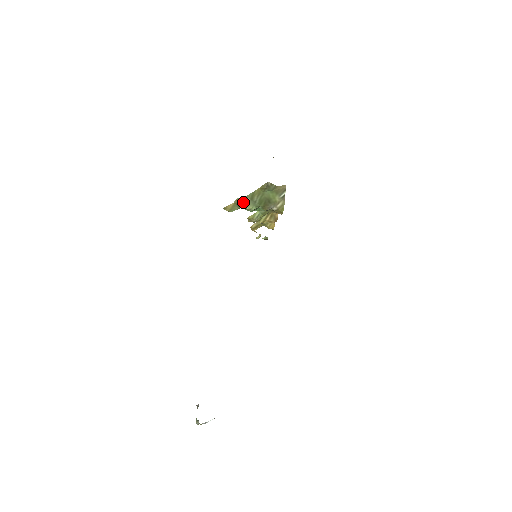
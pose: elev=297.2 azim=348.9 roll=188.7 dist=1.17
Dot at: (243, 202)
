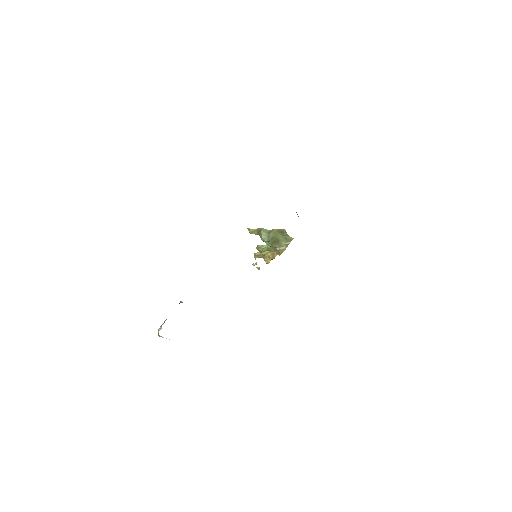
Dot at: (262, 232)
